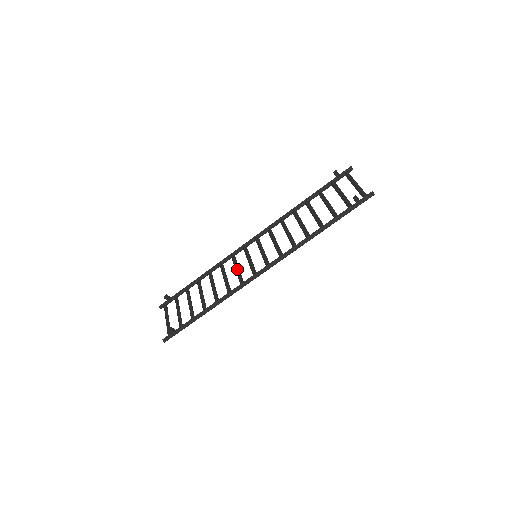
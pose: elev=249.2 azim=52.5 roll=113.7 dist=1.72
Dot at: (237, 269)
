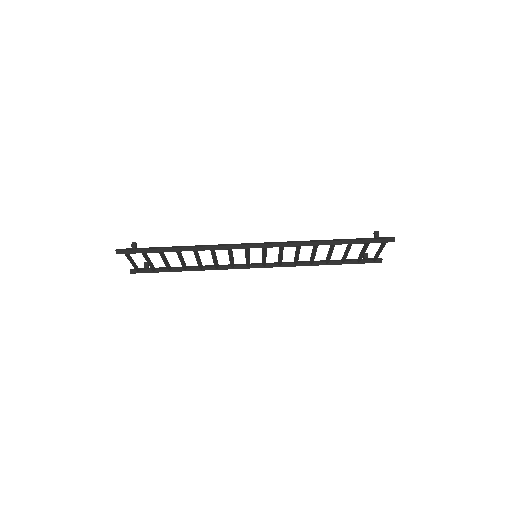
Dot at: occluded
